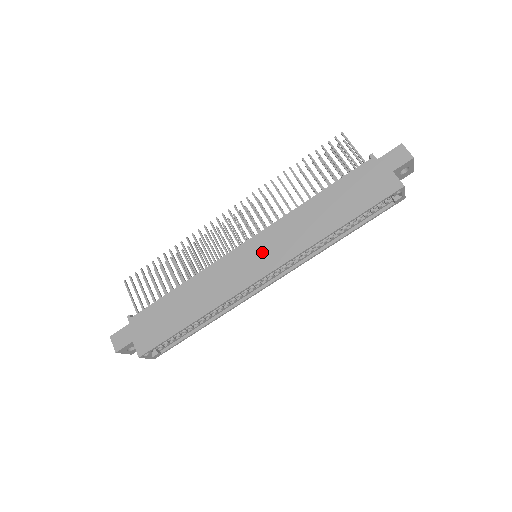
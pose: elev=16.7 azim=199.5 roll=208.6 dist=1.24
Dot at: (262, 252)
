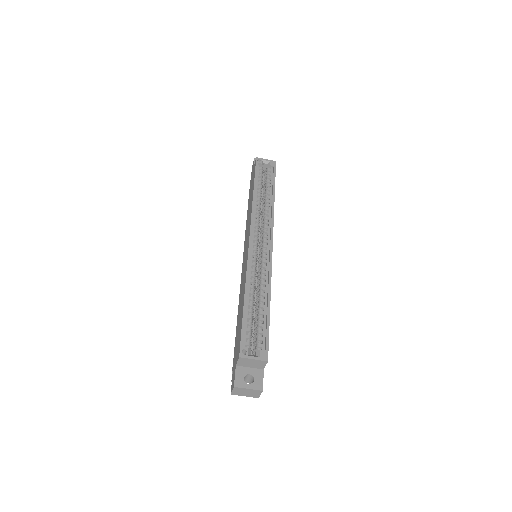
Dot at: (246, 245)
